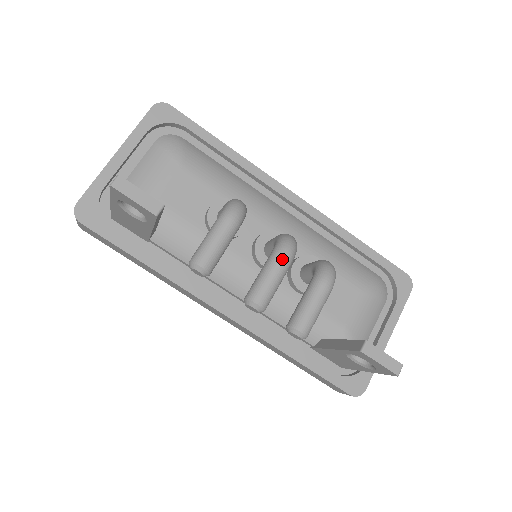
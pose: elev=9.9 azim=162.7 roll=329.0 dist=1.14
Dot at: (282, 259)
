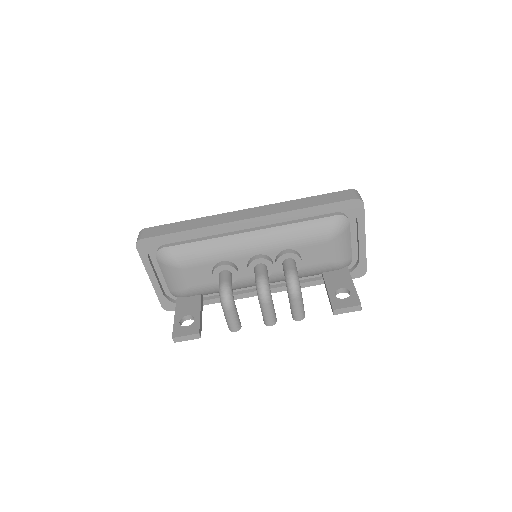
Dot at: (265, 305)
